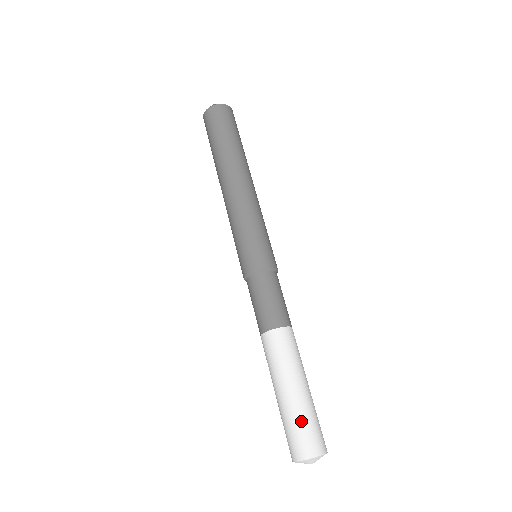
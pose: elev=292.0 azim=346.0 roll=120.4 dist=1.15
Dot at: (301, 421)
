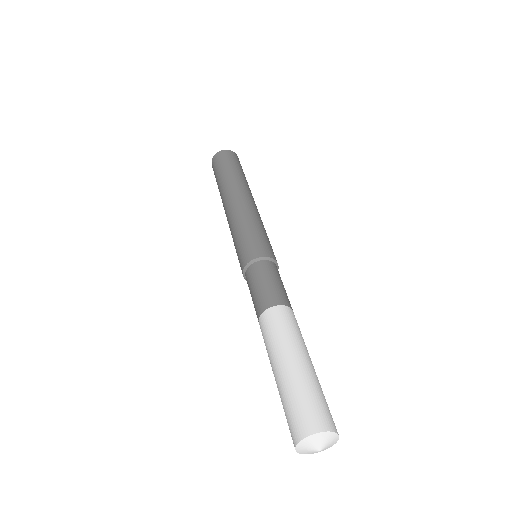
Dot at: (312, 391)
